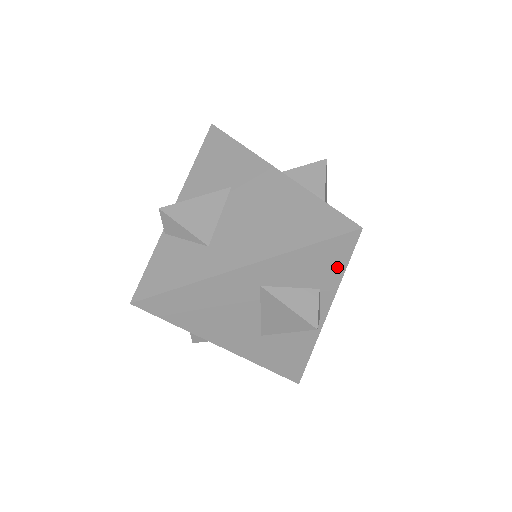
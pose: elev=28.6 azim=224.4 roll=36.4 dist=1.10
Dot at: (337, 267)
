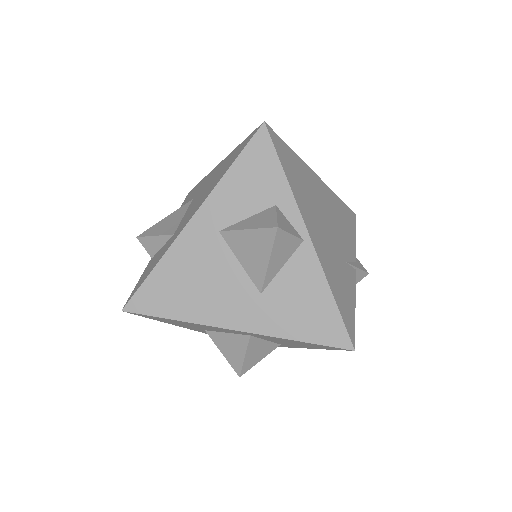
Dot at: (273, 172)
